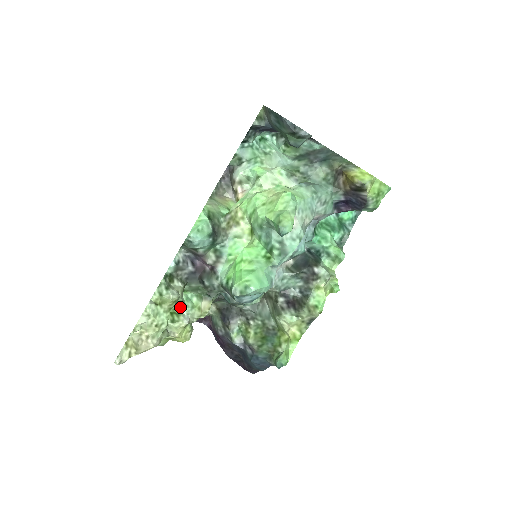
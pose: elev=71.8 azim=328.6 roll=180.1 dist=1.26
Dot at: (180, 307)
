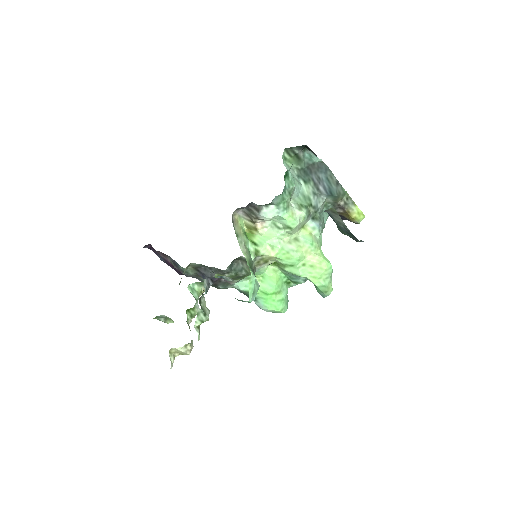
Dot at: occluded
